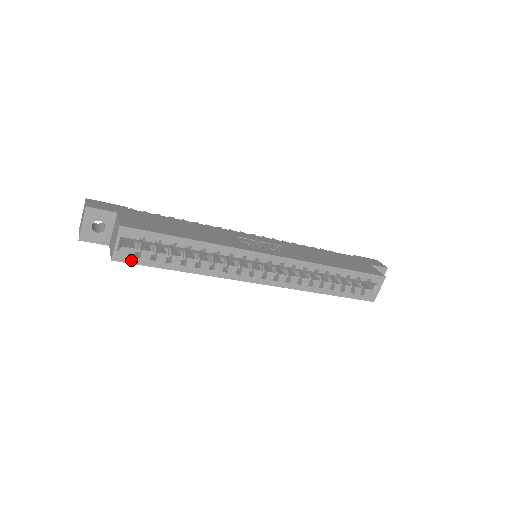
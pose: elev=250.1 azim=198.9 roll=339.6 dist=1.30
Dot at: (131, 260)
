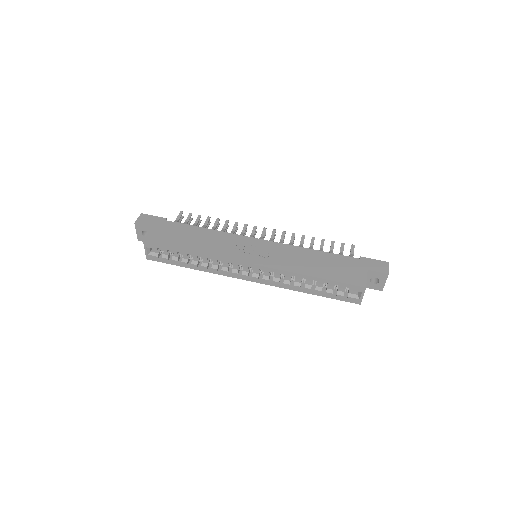
Dot at: (157, 260)
